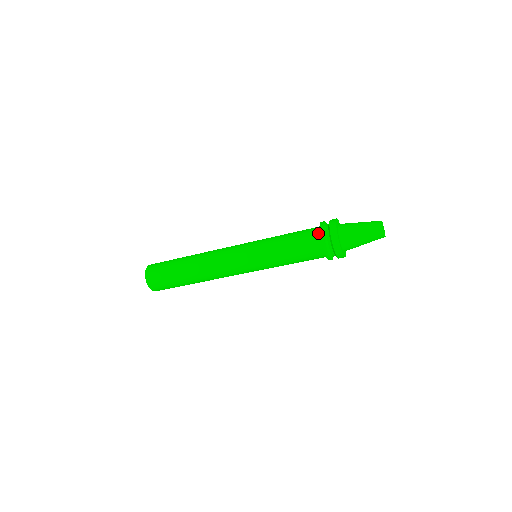
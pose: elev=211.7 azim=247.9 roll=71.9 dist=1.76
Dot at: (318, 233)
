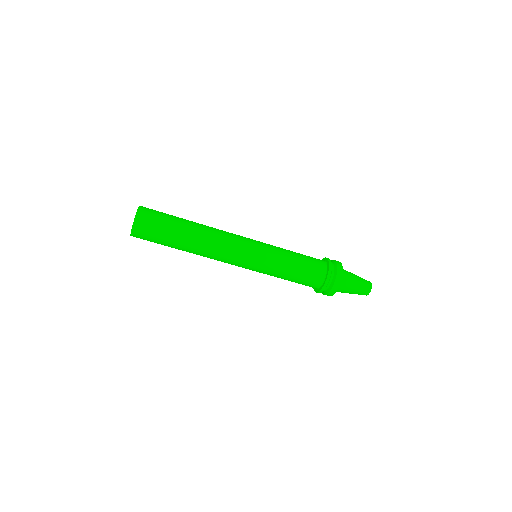
Dot at: (323, 260)
